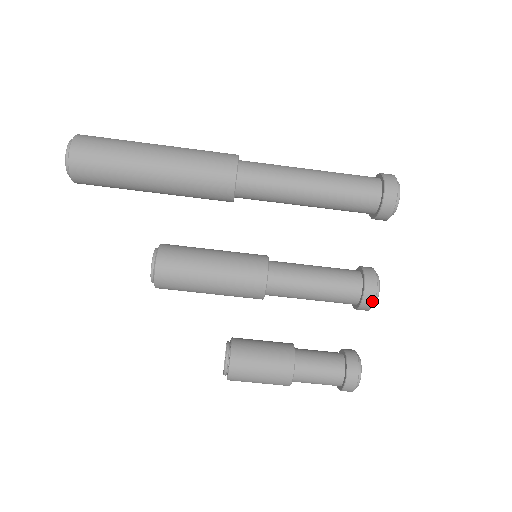
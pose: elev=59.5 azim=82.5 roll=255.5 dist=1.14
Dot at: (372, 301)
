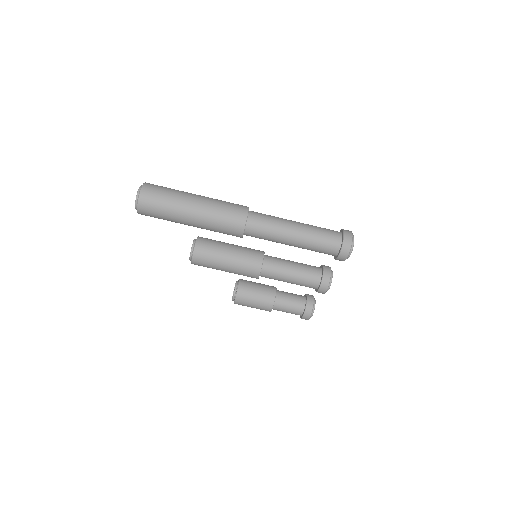
Dot at: (323, 293)
